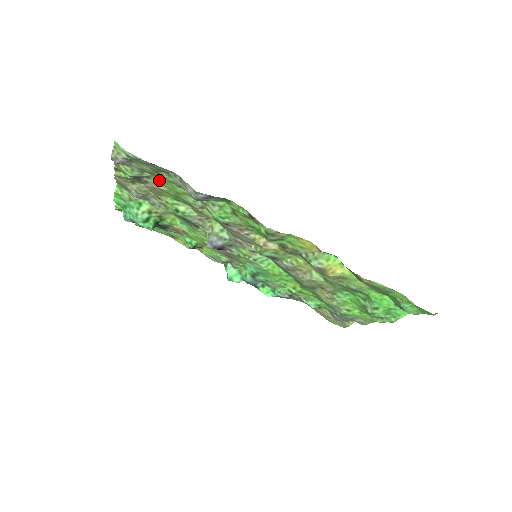
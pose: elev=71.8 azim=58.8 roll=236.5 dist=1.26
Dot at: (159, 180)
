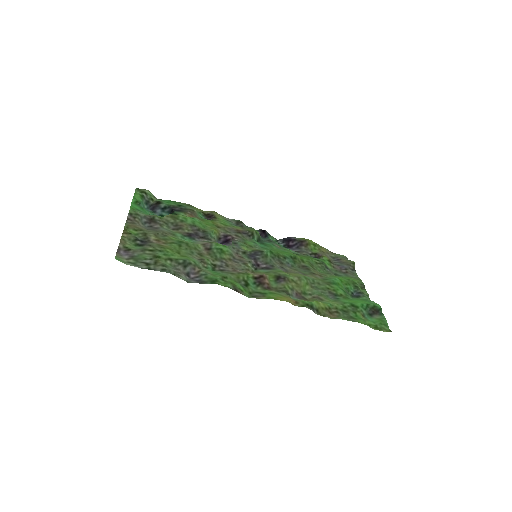
Dot at: (160, 248)
